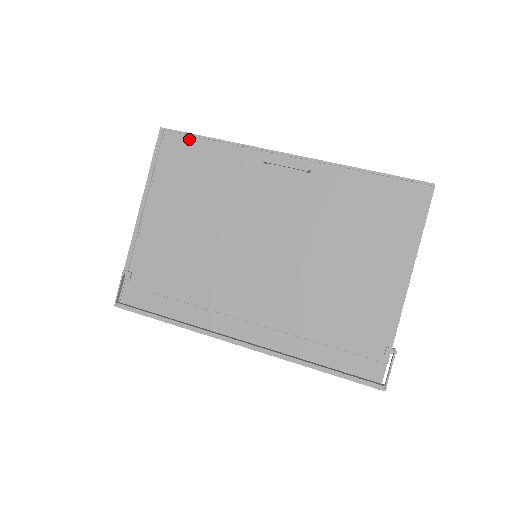
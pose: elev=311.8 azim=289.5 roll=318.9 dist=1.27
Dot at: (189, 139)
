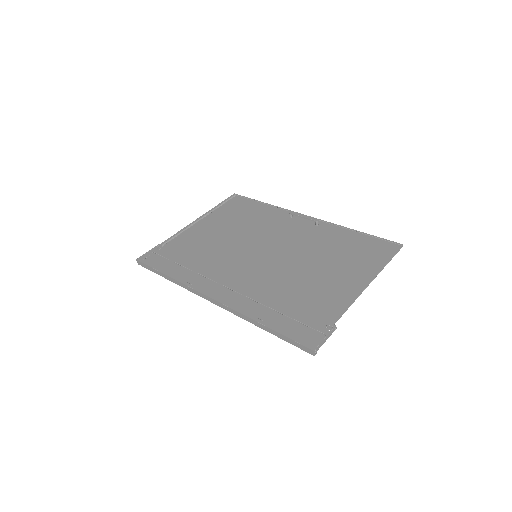
Dot at: (248, 200)
